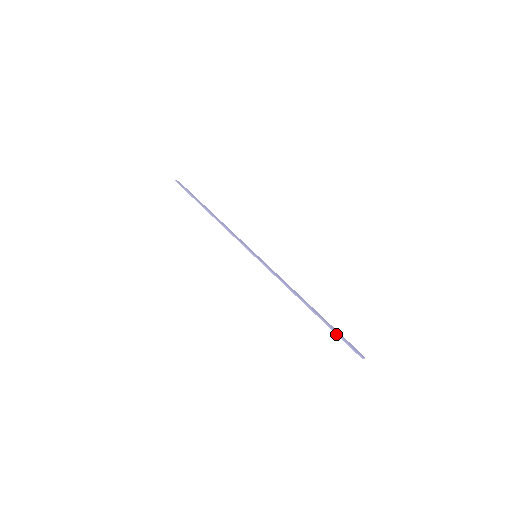
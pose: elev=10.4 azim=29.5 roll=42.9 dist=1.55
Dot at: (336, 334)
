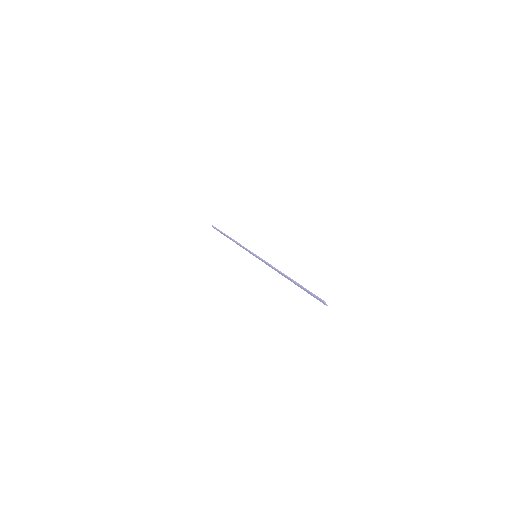
Dot at: (305, 289)
